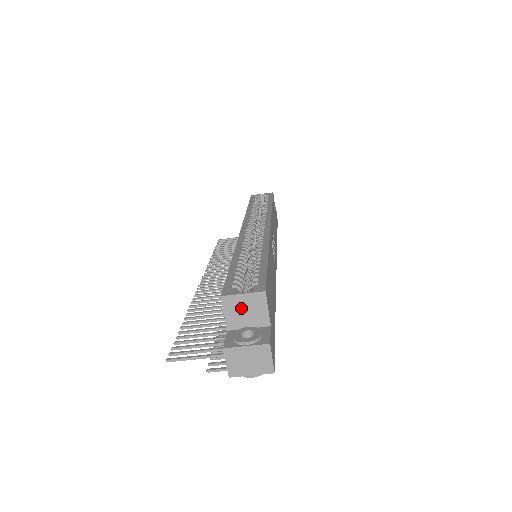
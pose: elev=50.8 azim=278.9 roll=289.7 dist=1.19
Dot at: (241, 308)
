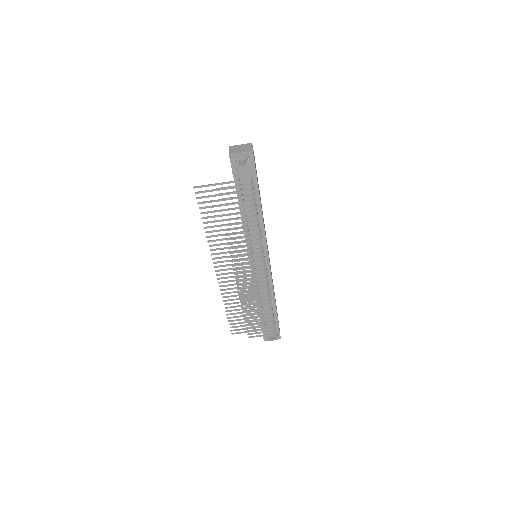
Dot at: occluded
